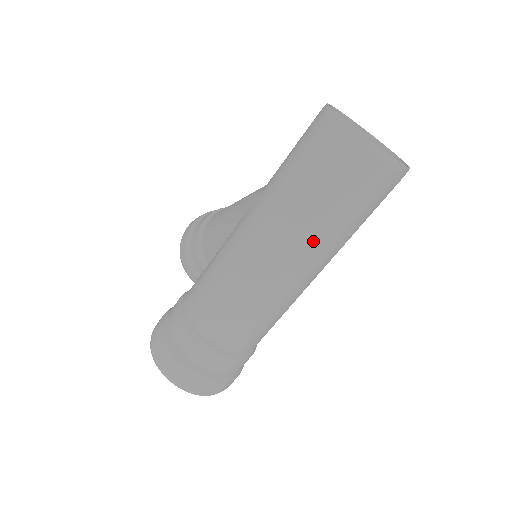
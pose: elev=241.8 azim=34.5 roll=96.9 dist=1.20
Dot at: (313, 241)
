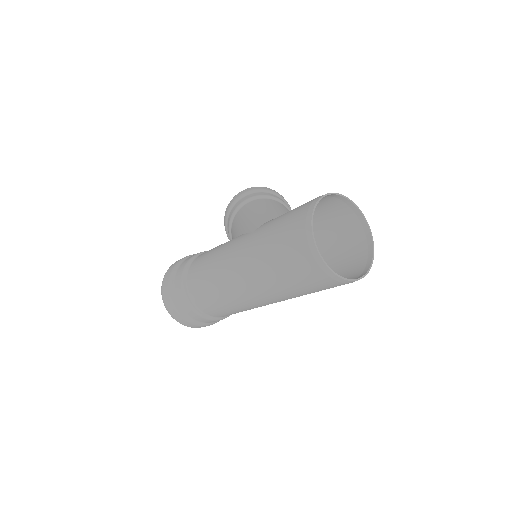
Dot at: (266, 288)
